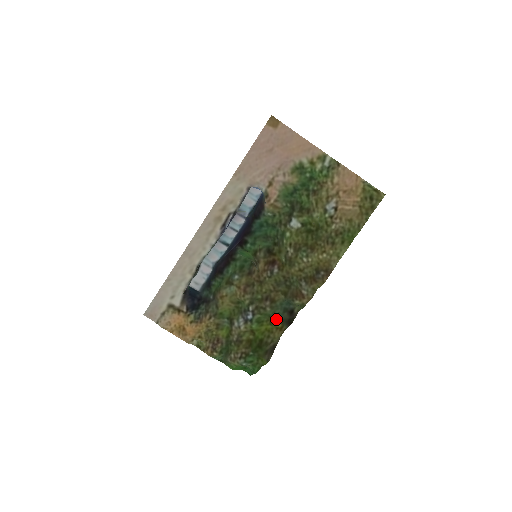
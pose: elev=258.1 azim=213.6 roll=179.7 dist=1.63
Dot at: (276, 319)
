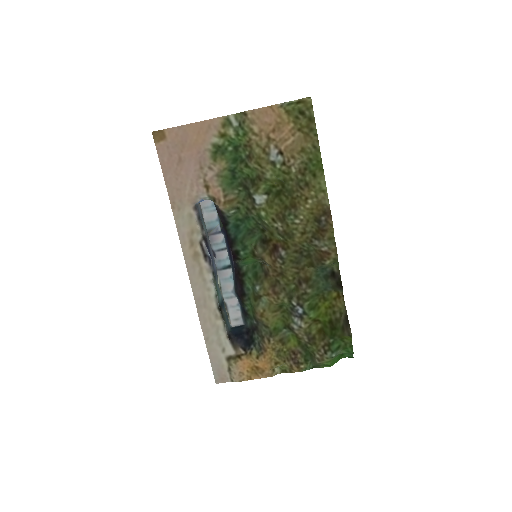
Dot at: (326, 292)
